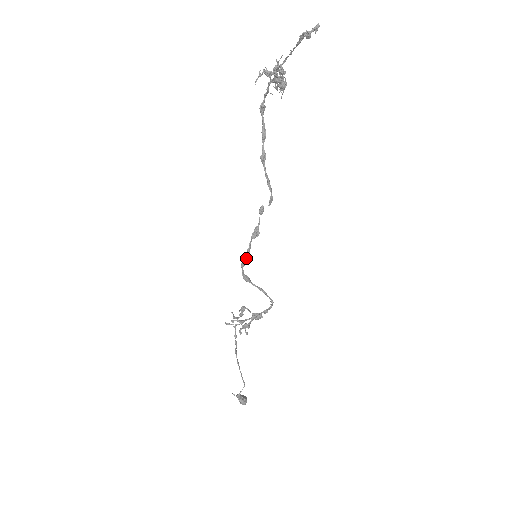
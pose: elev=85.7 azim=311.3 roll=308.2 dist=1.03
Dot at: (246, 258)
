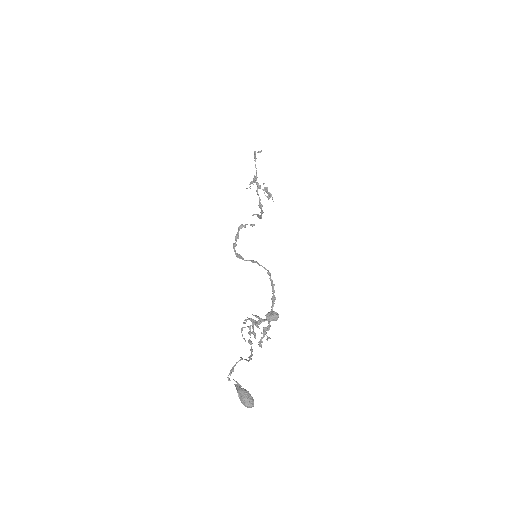
Dot at: (236, 241)
